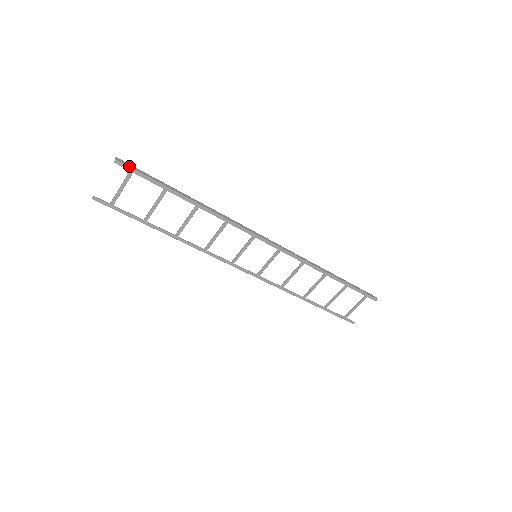
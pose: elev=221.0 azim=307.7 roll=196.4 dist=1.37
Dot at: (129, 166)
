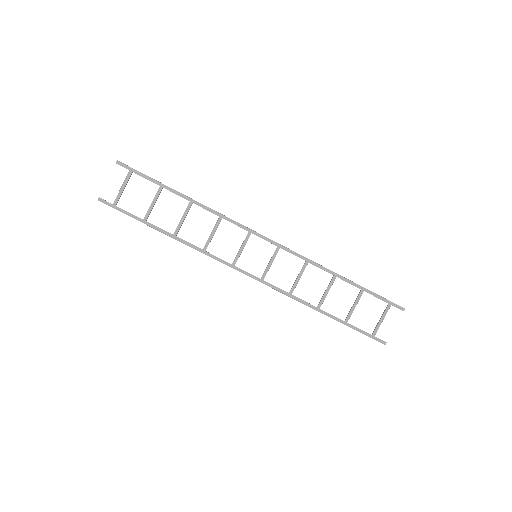
Dot at: occluded
